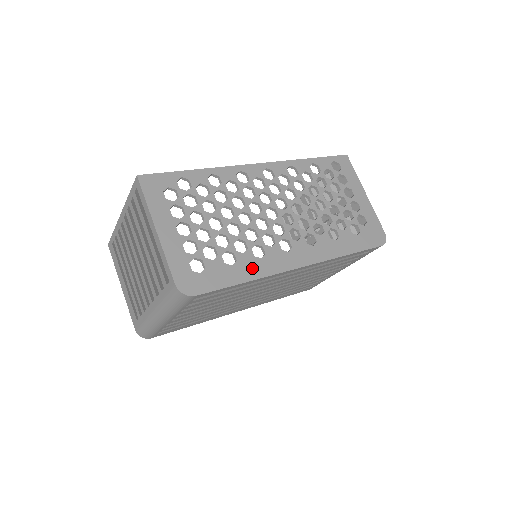
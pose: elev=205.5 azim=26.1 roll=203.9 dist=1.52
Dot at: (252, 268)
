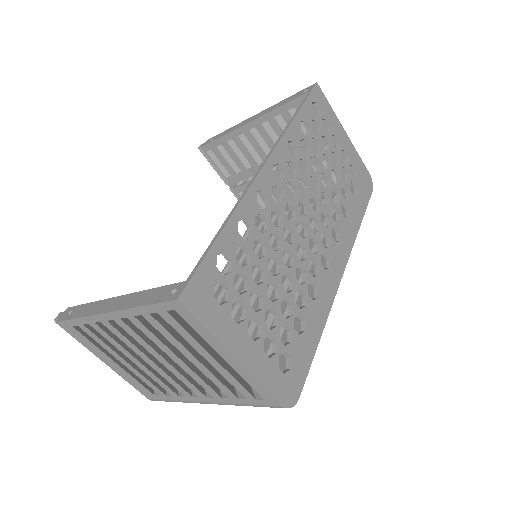
Dot at: (317, 317)
